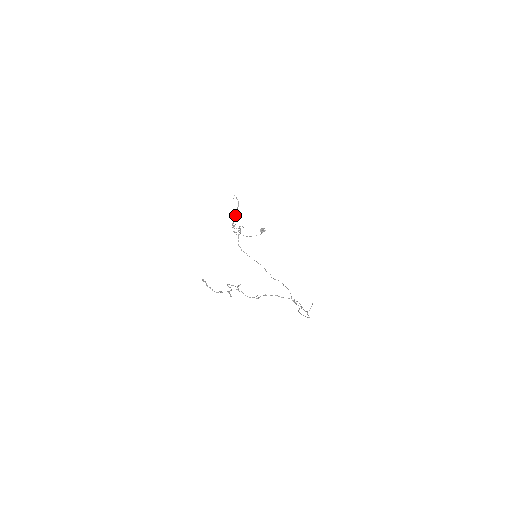
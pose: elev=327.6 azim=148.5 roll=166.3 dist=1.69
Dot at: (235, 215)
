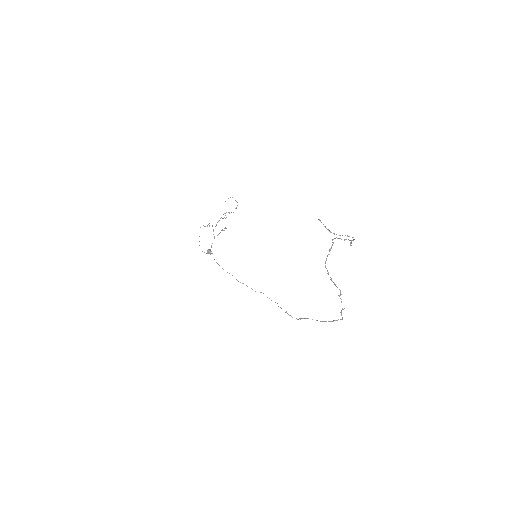
Dot at: occluded
